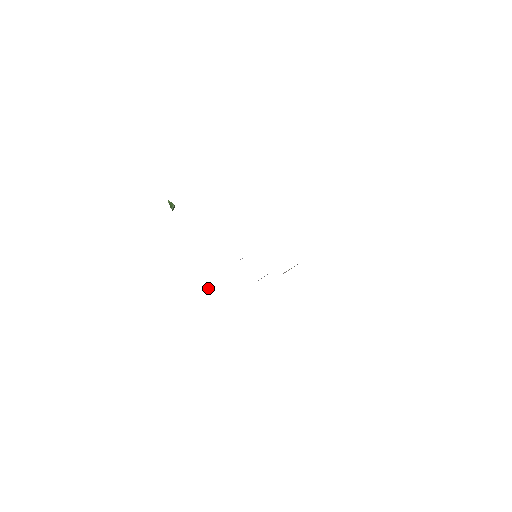
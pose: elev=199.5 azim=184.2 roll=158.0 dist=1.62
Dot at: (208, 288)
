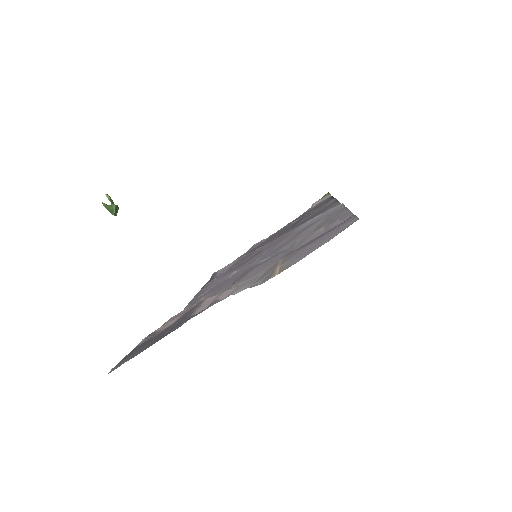
Dot at: (210, 281)
